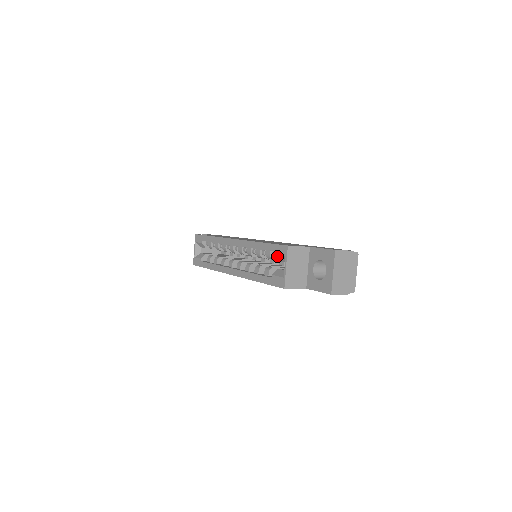
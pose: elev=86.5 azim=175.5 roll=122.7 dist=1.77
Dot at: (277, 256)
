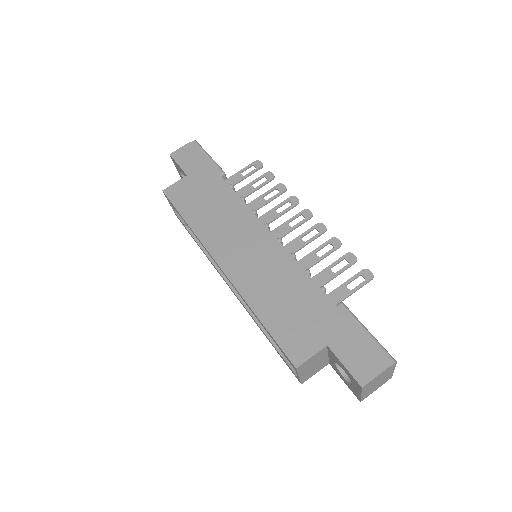
Dot at: occluded
